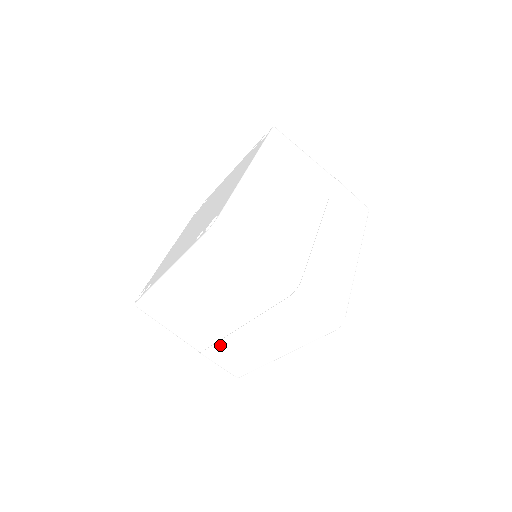
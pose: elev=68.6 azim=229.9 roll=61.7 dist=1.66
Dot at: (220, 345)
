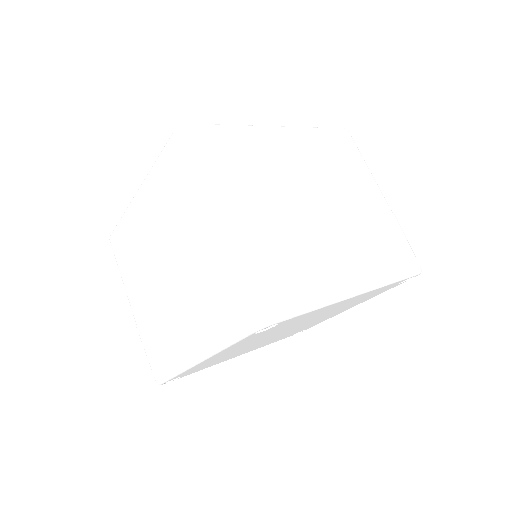
Dot at: (152, 318)
